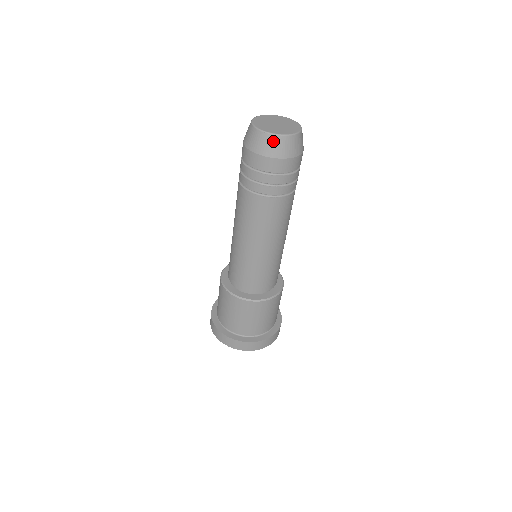
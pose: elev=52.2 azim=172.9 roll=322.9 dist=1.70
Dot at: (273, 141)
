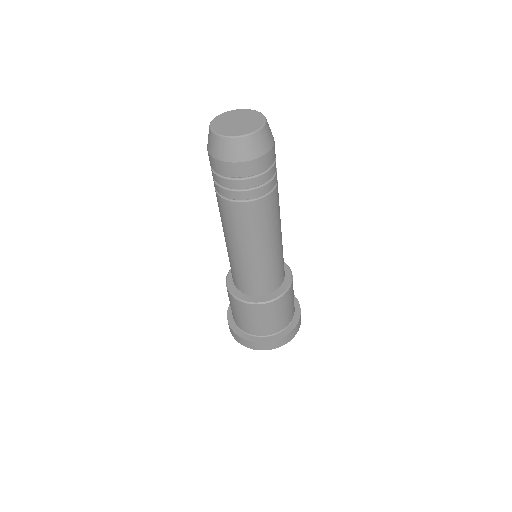
Dot at: (212, 139)
